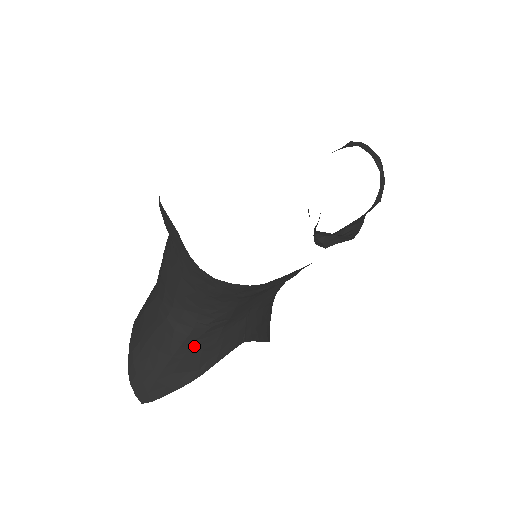
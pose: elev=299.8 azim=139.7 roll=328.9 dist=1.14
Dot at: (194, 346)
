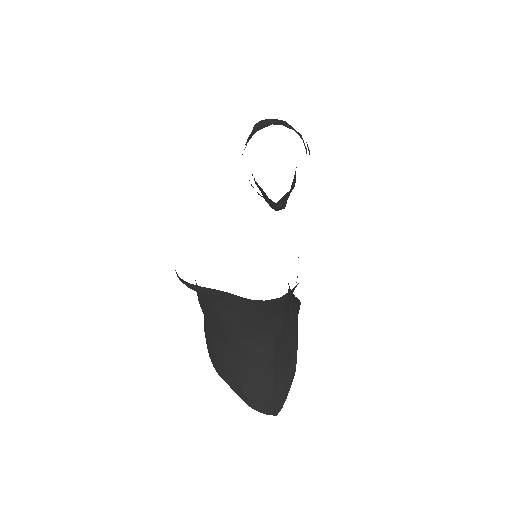
Dot at: (280, 350)
